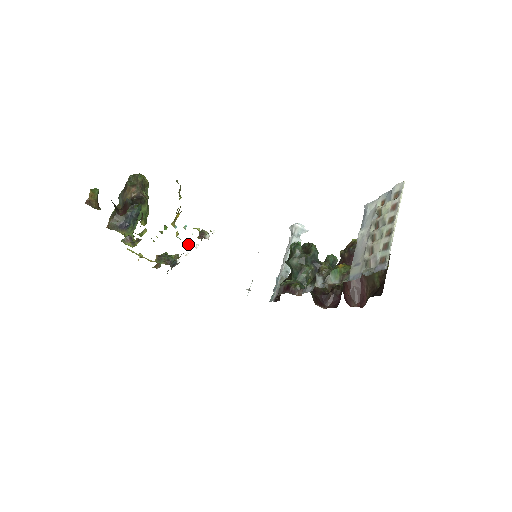
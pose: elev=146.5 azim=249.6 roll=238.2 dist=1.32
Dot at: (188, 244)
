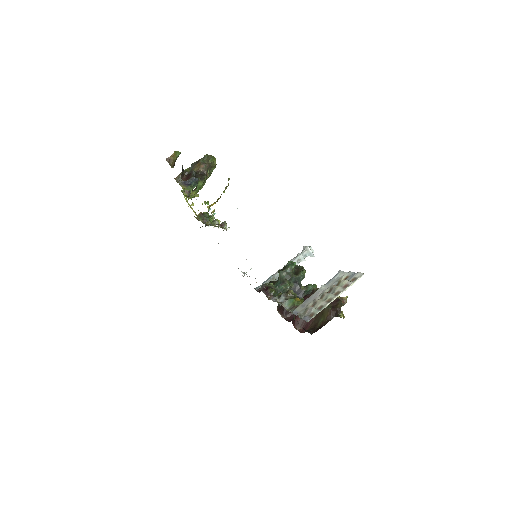
Dot at: (216, 222)
